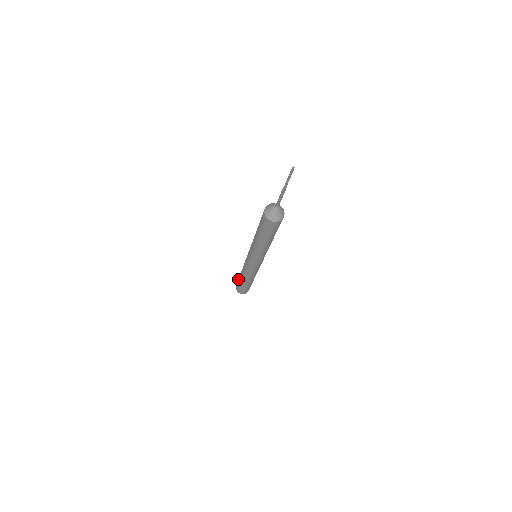
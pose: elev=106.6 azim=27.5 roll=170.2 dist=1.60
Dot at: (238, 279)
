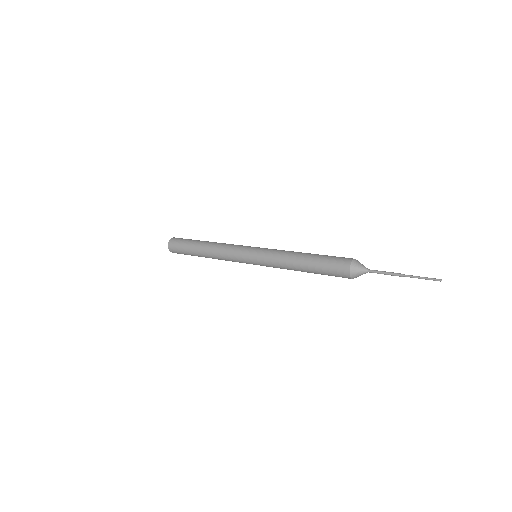
Dot at: (190, 240)
